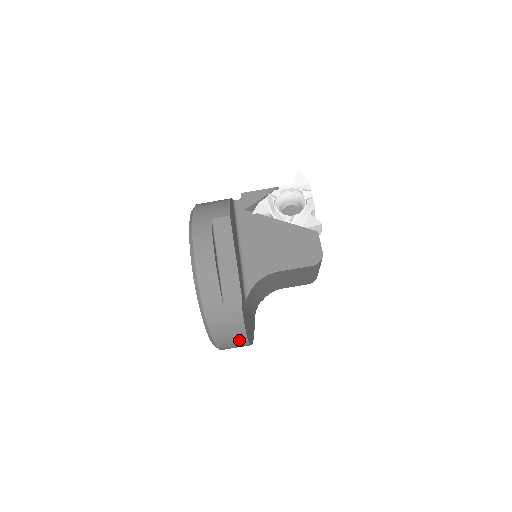
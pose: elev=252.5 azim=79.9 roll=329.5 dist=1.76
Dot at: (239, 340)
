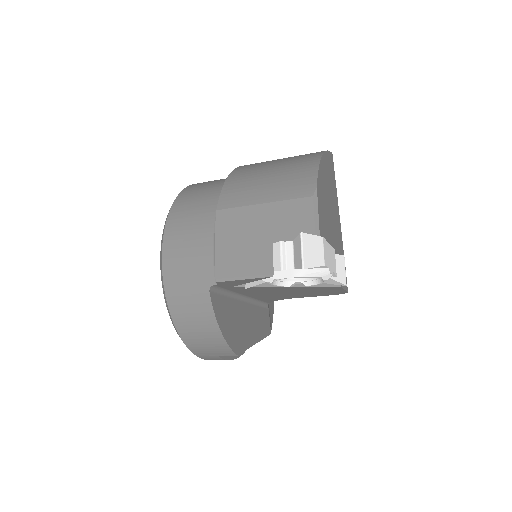
Dot at: occluded
